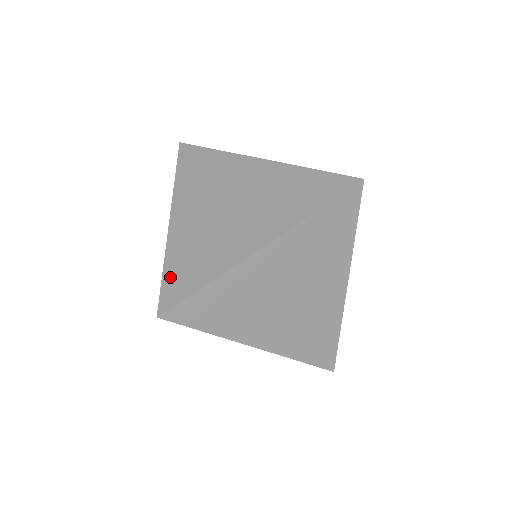
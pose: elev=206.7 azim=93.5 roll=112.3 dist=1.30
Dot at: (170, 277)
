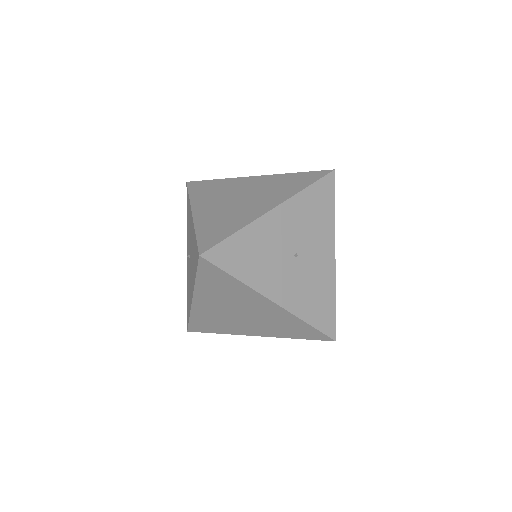
Dot at: (203, 236)
